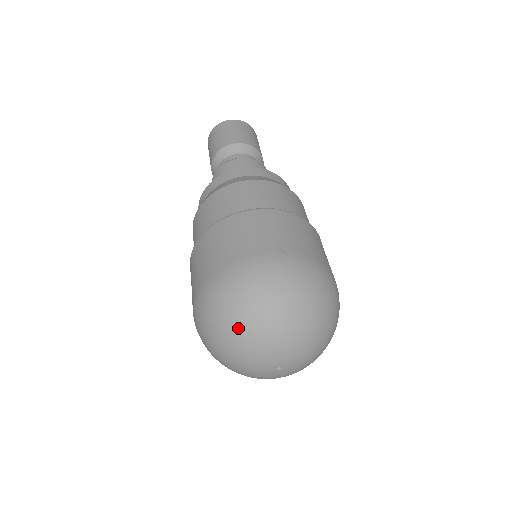
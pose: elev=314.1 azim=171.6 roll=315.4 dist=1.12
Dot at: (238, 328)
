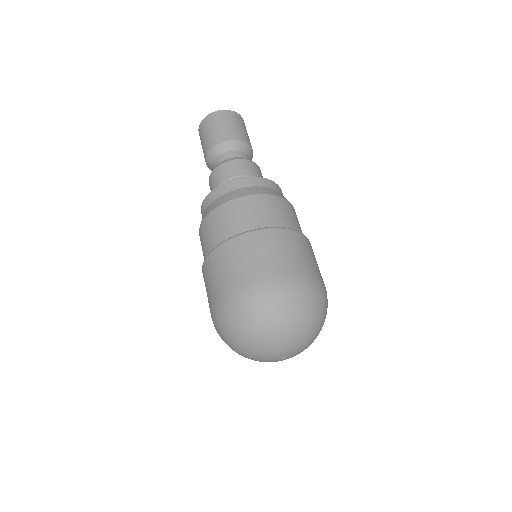
Dot at: (288, 325)
